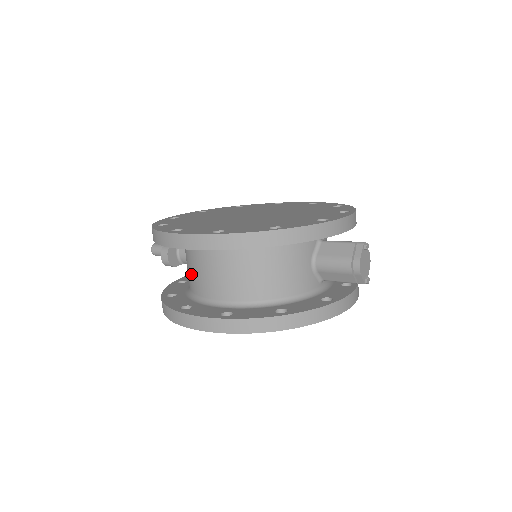
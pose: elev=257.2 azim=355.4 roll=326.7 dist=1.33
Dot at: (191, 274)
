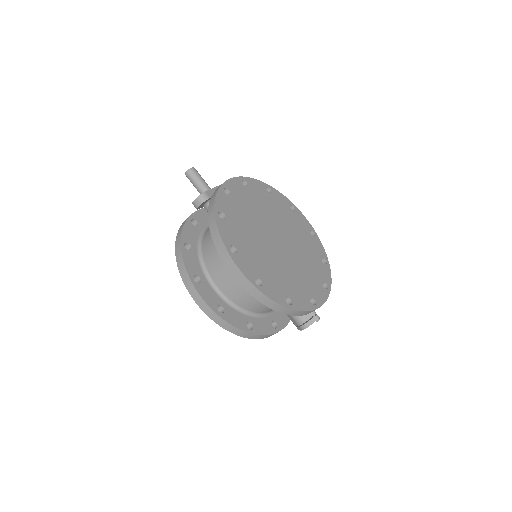
Dot at: (213, 254)
